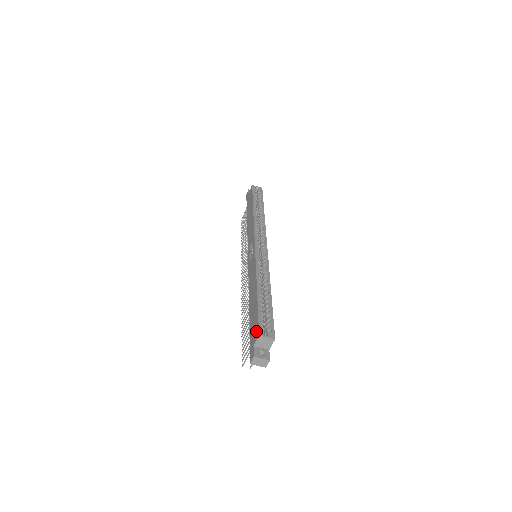
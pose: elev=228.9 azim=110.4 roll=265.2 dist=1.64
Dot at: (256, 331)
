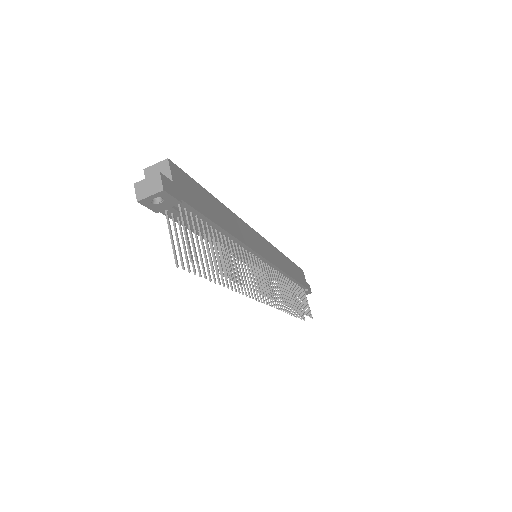
Dot at: occluded
